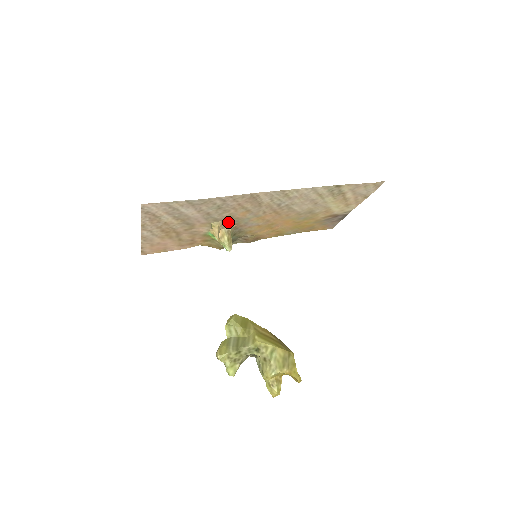
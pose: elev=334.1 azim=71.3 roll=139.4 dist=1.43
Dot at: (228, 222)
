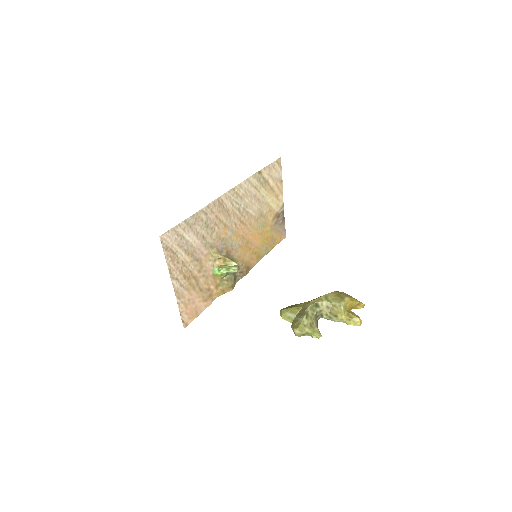
Dot at: (220, 248)
